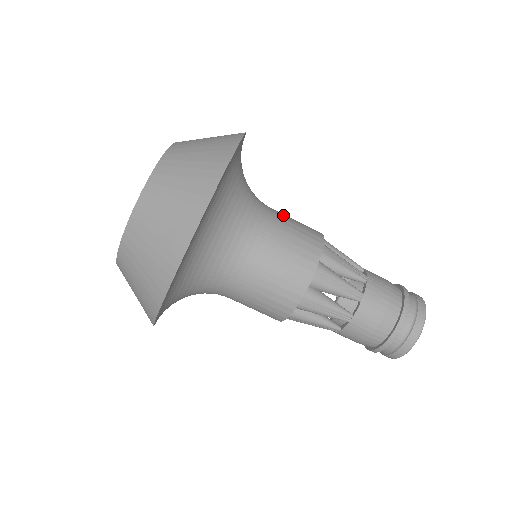
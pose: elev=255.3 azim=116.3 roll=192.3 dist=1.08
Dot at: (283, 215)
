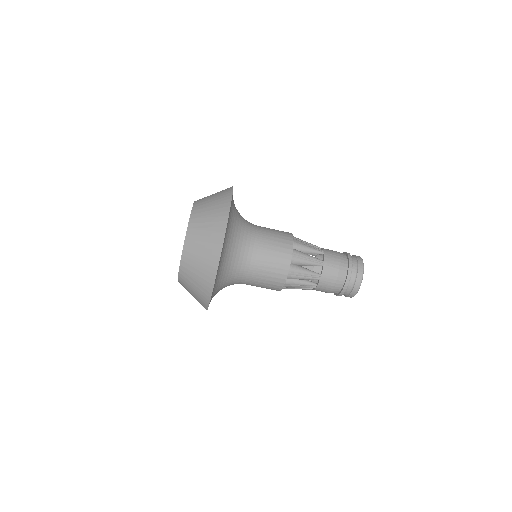
Dot at: occluded
